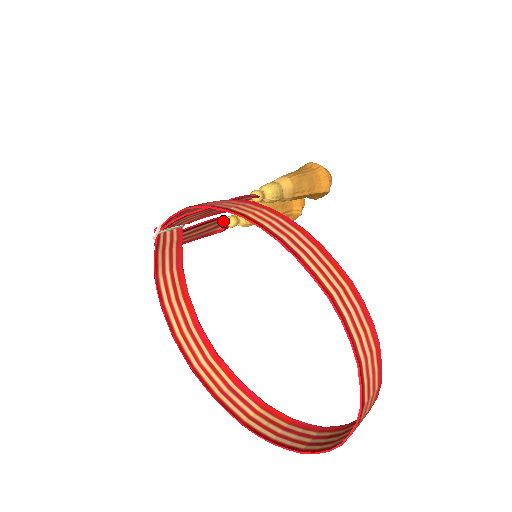
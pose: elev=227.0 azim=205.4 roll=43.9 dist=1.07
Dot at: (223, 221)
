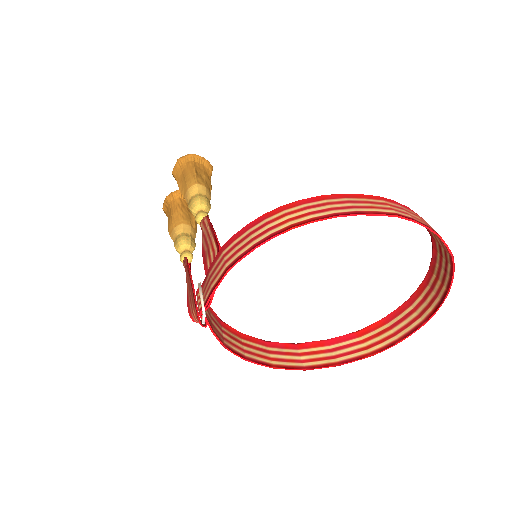
Dot at: occluded
